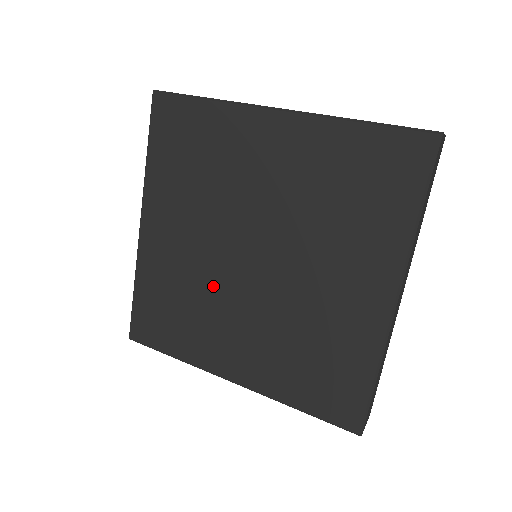
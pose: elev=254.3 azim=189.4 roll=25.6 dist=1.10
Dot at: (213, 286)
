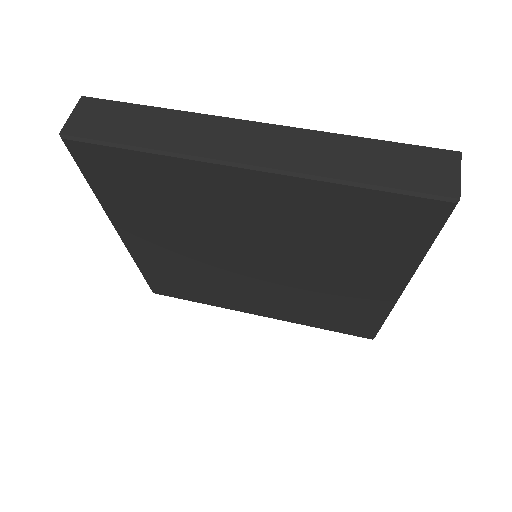
Dot at: (220, 275)
